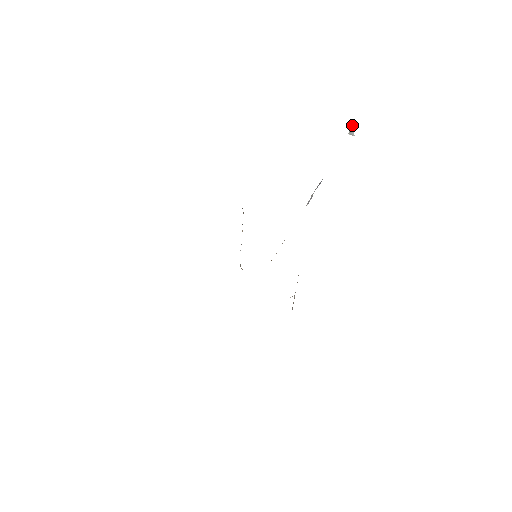
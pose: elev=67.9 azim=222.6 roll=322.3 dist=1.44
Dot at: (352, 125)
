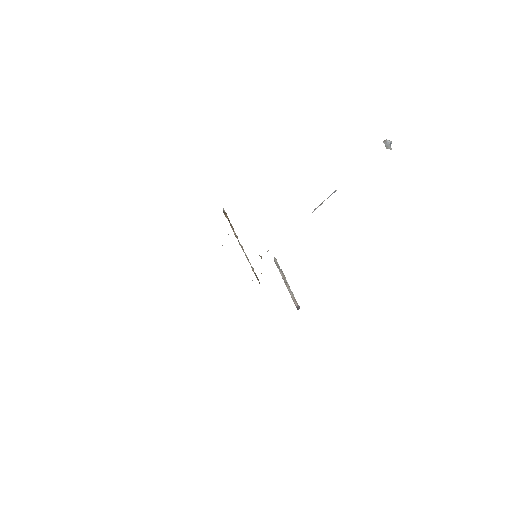
Dot at: occluded
